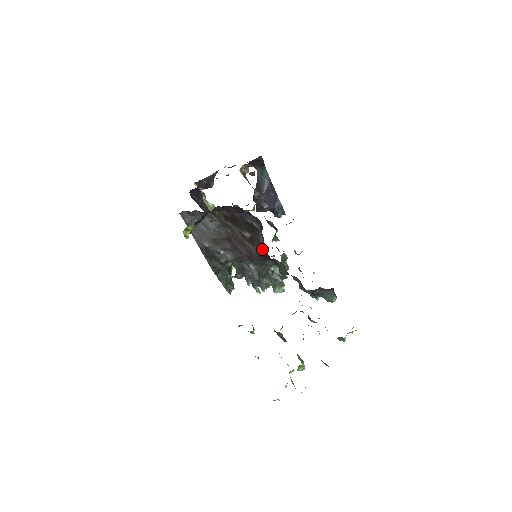
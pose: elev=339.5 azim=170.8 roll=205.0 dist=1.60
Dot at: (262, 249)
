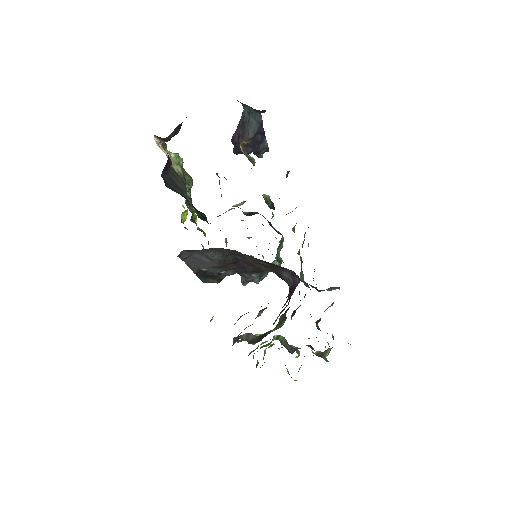
Dot at: (280, 276)
